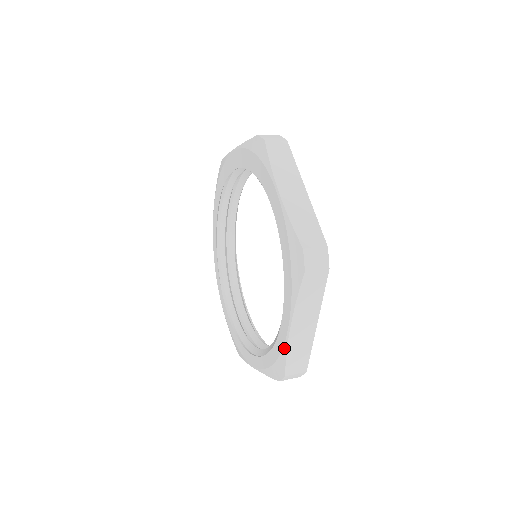
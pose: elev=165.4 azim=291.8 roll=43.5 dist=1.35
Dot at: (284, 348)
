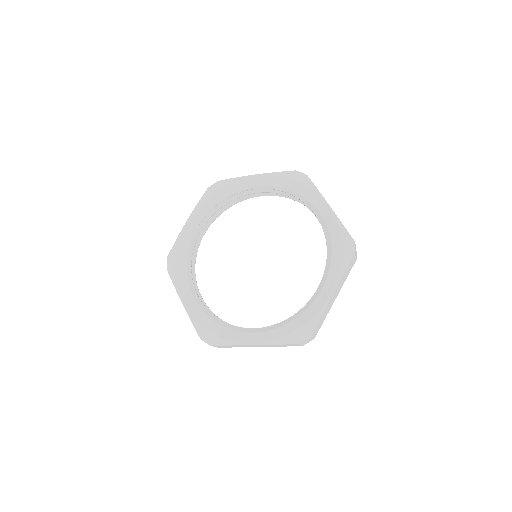
Dot at: (337, 221)
